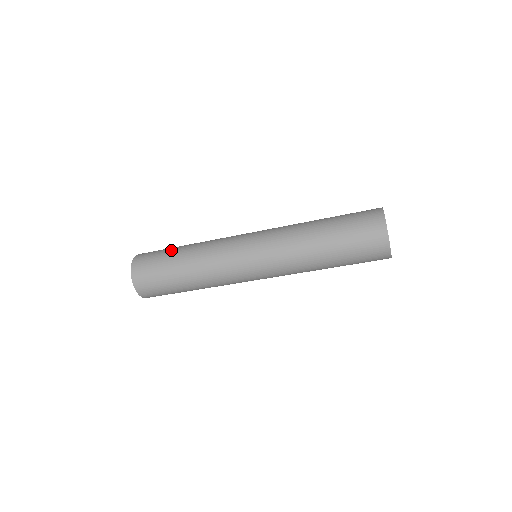
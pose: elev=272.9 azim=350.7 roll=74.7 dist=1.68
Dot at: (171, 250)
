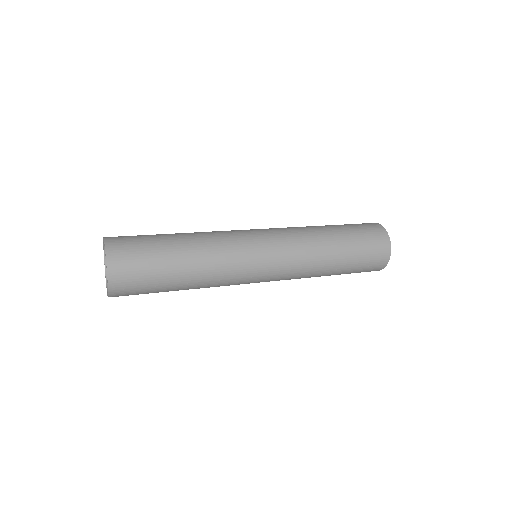
Dot at: occluded
